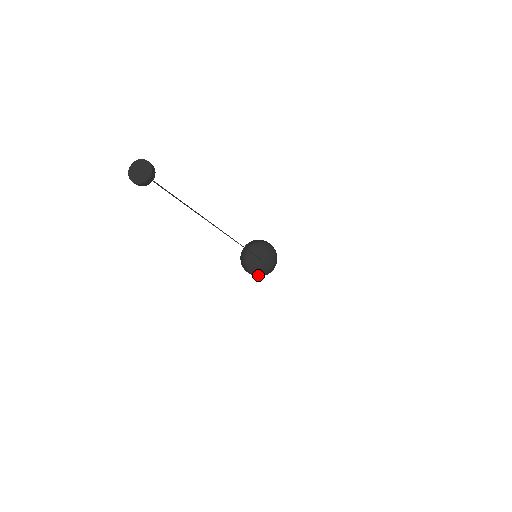
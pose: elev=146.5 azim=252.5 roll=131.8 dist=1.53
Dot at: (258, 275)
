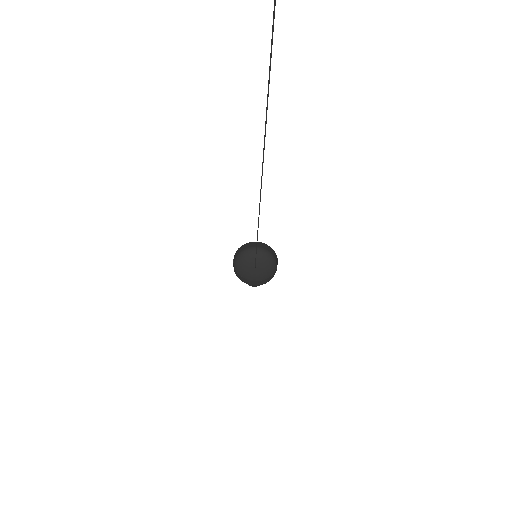
Dot at: occluded
